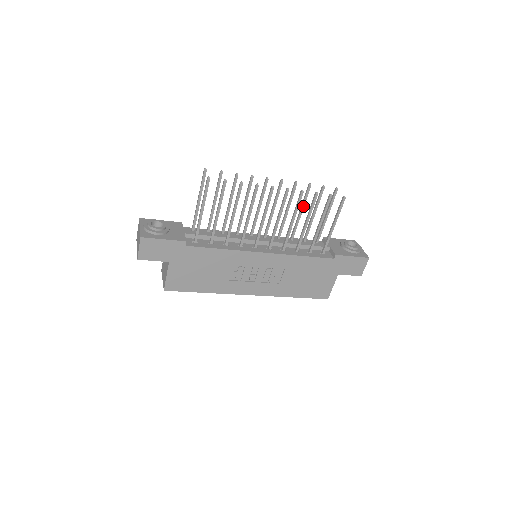
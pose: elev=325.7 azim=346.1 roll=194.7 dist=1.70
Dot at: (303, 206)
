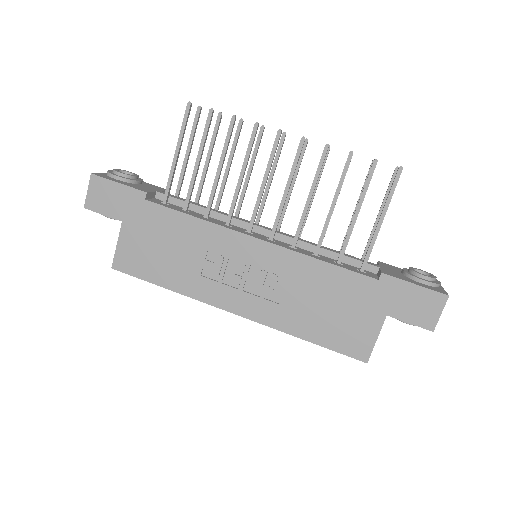
Dot at: occluded
